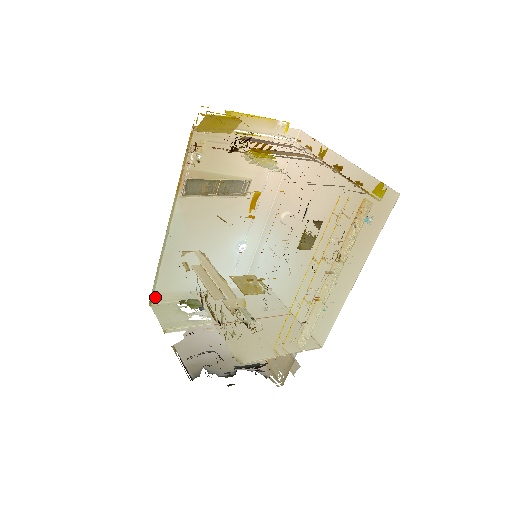
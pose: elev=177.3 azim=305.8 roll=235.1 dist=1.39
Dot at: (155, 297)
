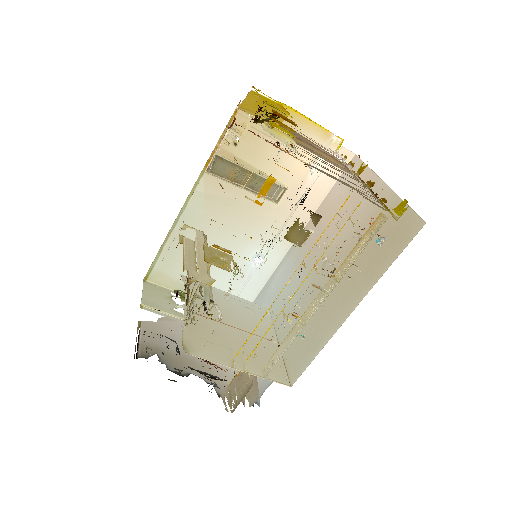
Dot at: (152, 275)
